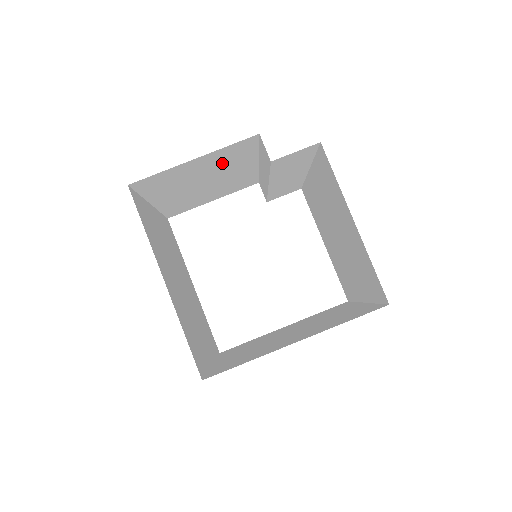
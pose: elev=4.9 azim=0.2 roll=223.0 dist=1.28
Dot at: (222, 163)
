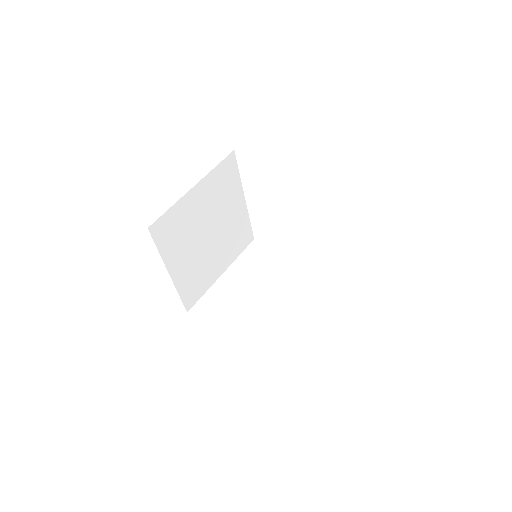
Dot at: occluded
